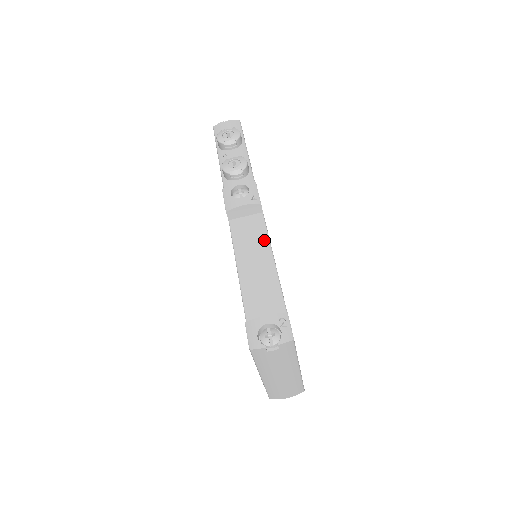
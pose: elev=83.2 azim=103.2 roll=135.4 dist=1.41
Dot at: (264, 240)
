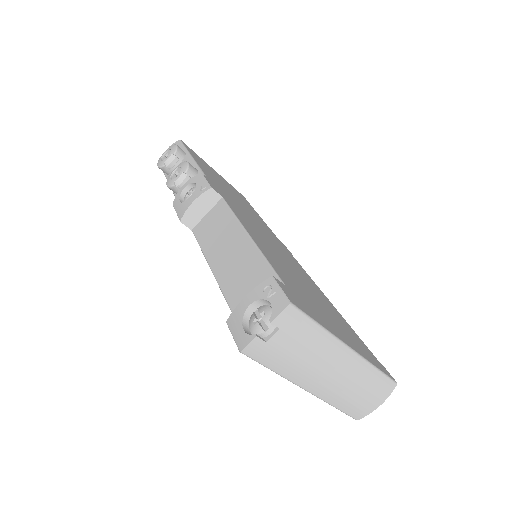
Dot at: (231, 222)
